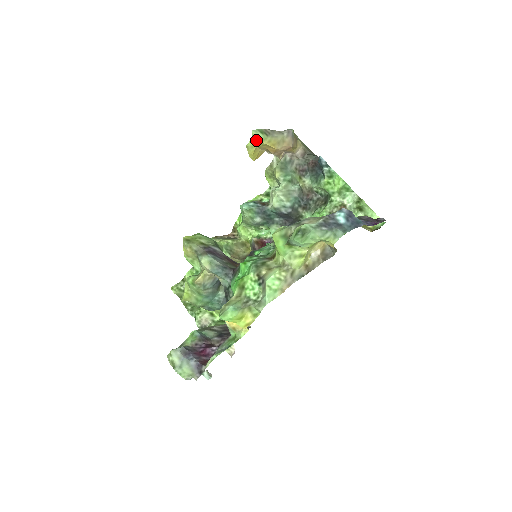
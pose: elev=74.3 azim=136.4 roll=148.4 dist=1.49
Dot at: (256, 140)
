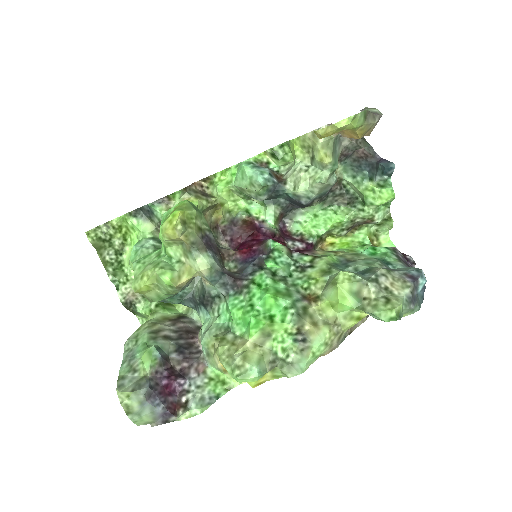
Dot at: (354, 125)
